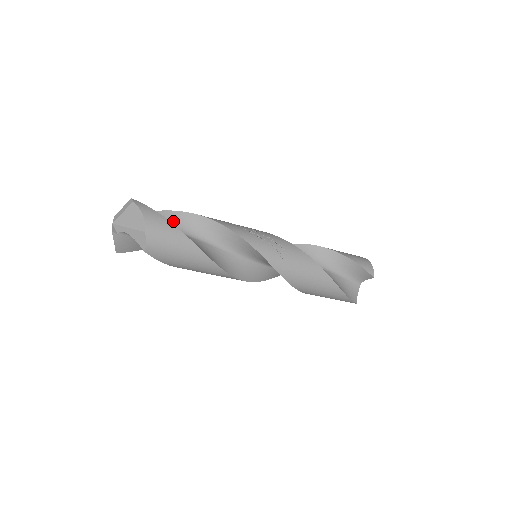
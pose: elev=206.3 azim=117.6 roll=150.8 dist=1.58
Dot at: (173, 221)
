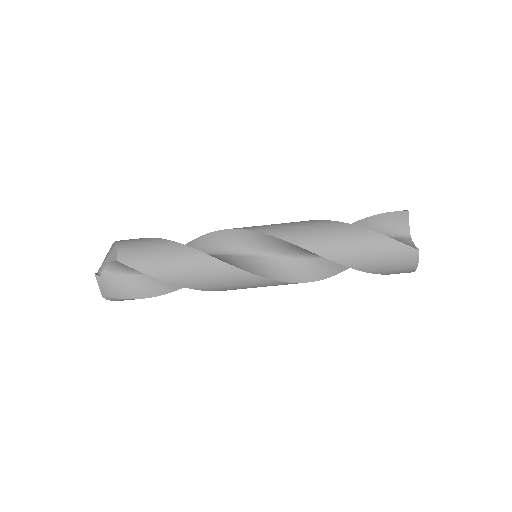
Dot at: occluded
